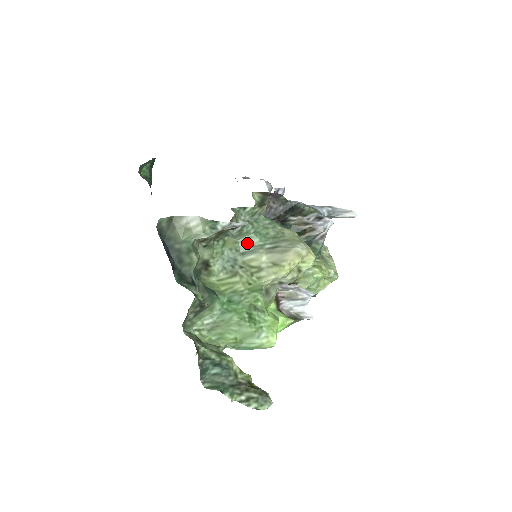
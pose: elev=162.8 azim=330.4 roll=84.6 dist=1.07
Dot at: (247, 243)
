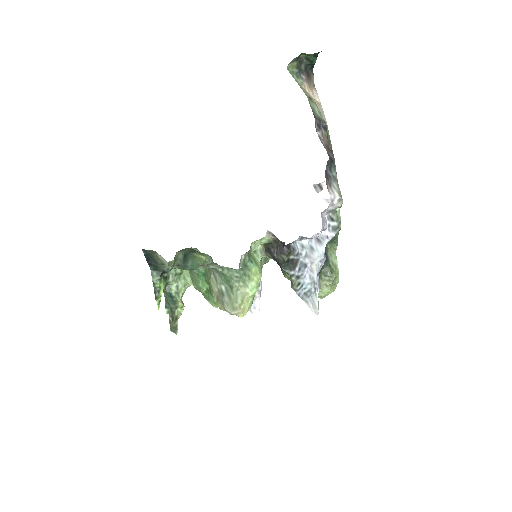
Dot at: (217, 272)
